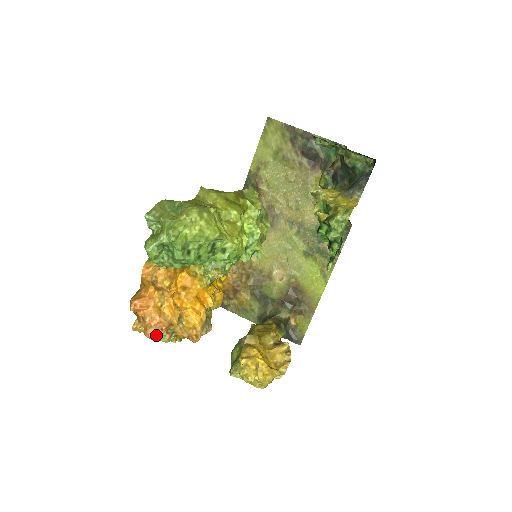
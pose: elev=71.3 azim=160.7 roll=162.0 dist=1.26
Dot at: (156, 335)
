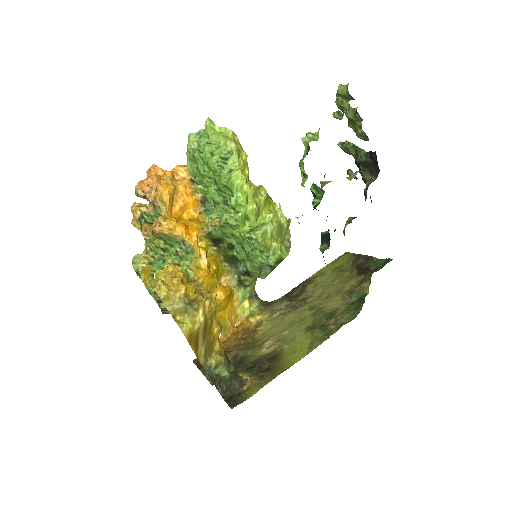
Dot at: (142, 185)
